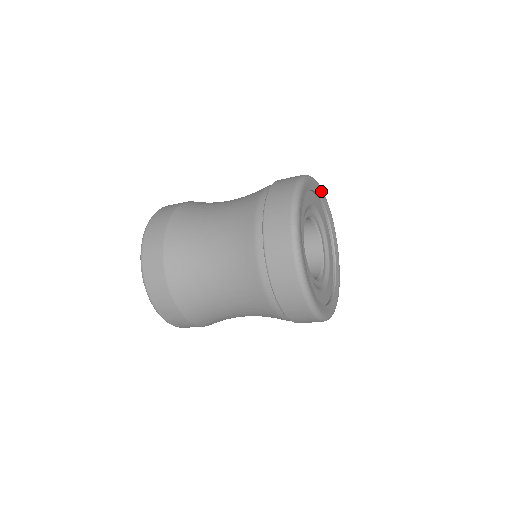
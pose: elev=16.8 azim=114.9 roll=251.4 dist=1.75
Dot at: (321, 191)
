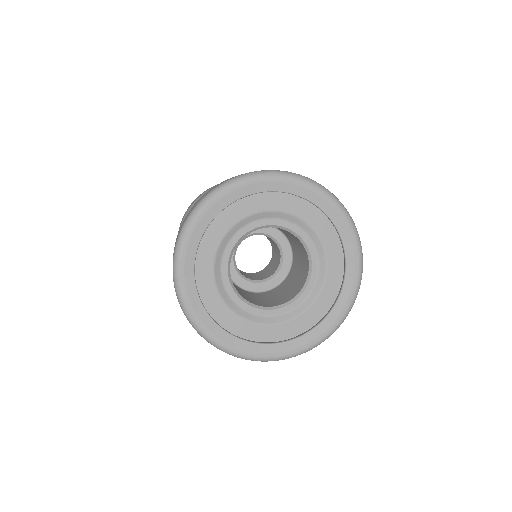
Dot at: (337, 212)
